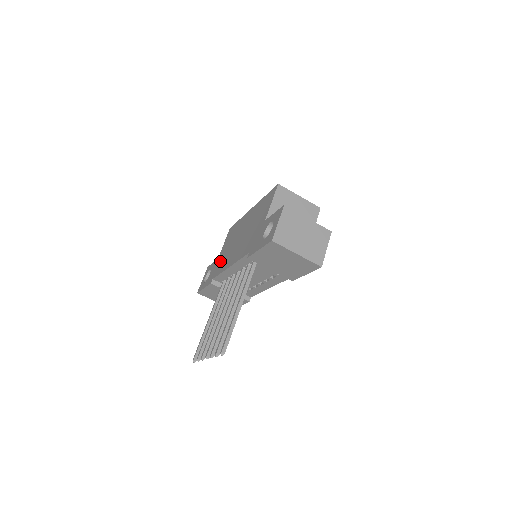
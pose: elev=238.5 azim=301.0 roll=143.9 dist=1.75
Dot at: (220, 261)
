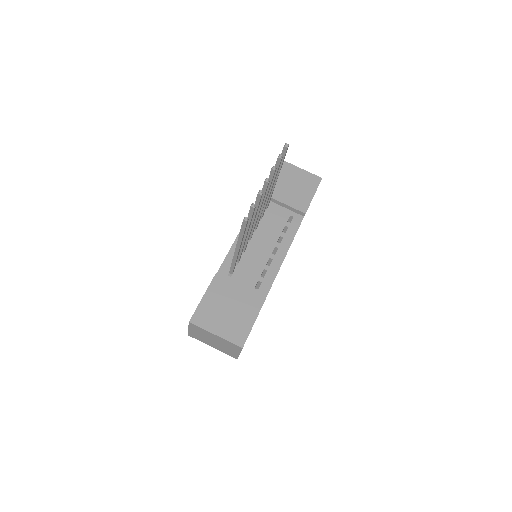
Dot at: occluded
